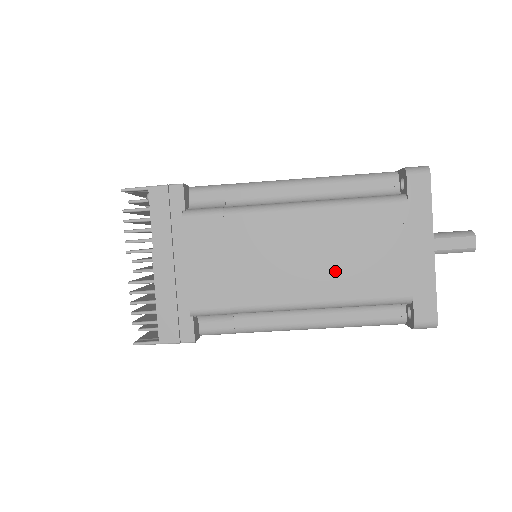
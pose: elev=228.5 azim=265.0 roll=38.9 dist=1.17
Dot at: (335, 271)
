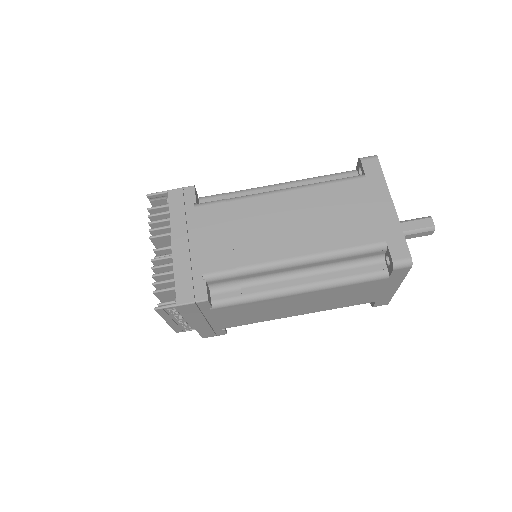
Dot at: (319, 230)
